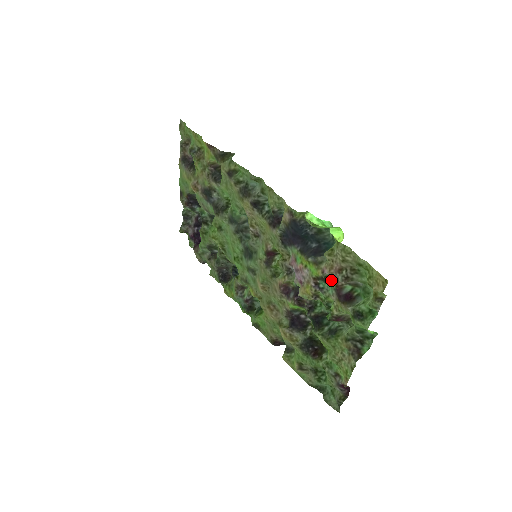
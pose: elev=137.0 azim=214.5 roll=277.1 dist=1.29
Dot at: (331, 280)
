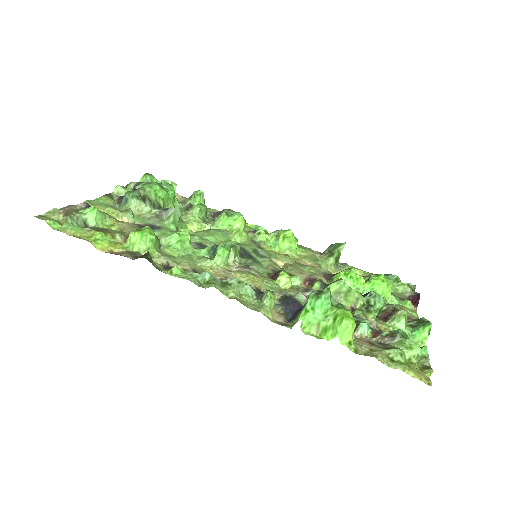
Dot at: (362, 322)
